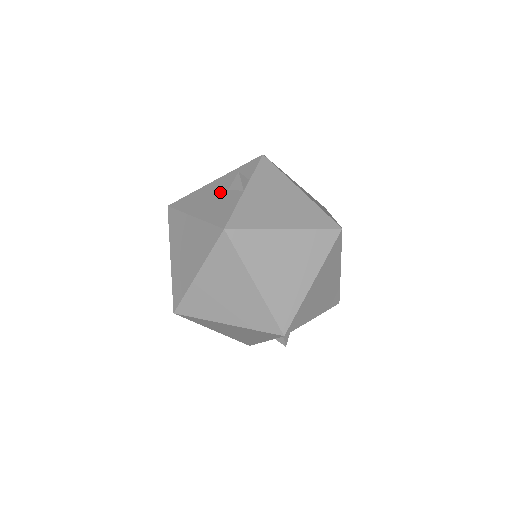
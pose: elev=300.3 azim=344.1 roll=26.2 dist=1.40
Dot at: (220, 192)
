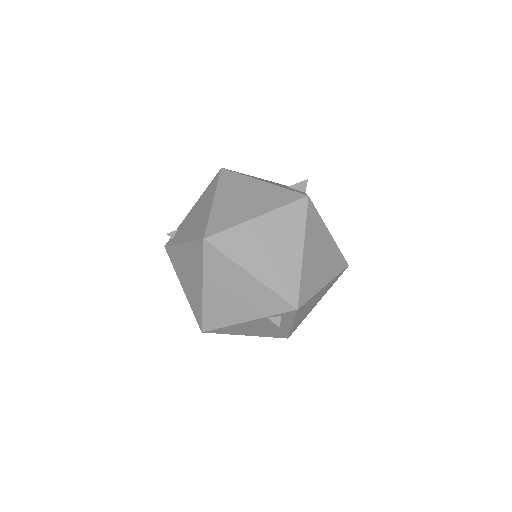
Dot at: occluded
